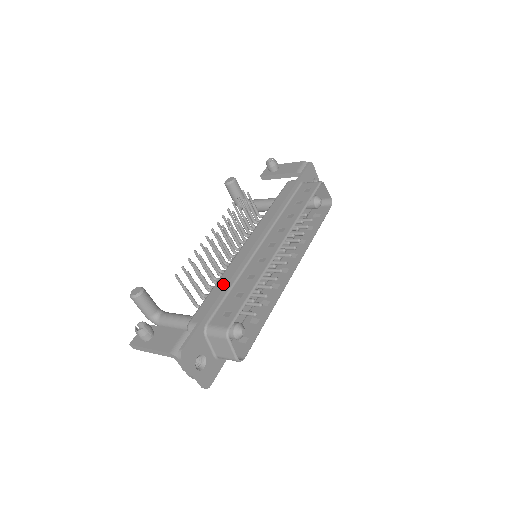
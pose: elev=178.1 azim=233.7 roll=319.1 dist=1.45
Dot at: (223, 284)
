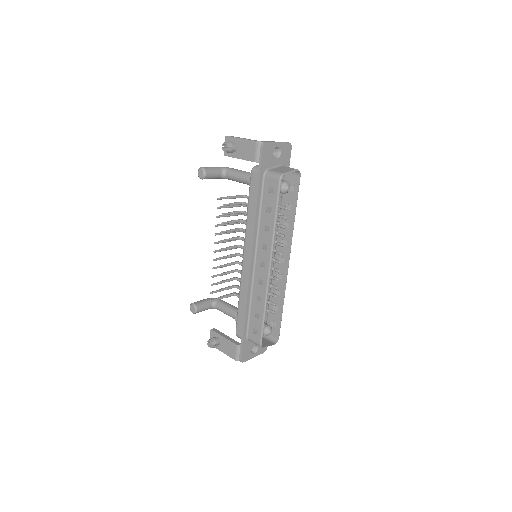
Dot at: (243, 304)
